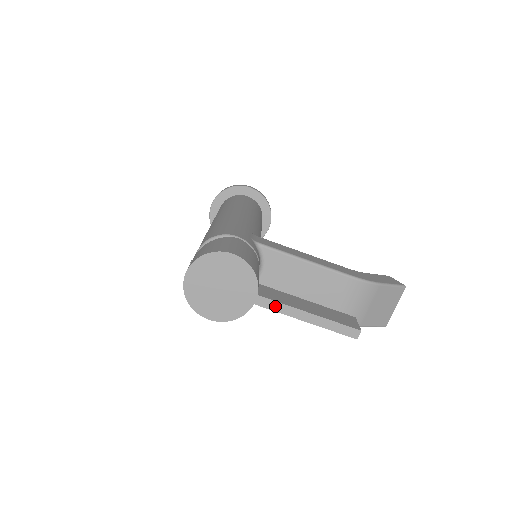
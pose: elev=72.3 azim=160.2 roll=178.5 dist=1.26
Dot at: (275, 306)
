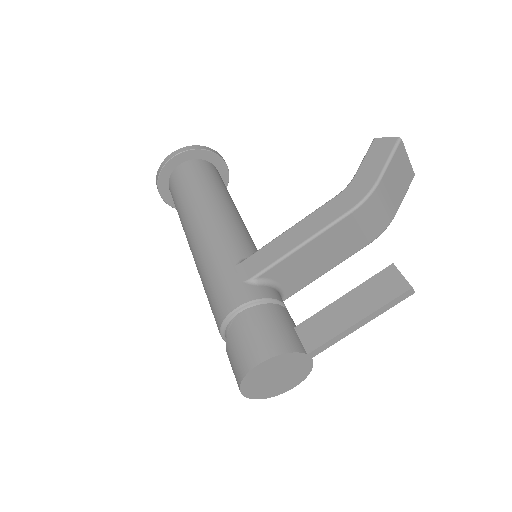
Dot at: (328, 345)
